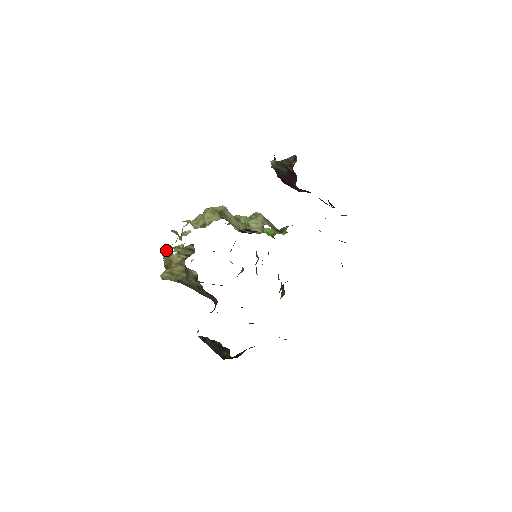
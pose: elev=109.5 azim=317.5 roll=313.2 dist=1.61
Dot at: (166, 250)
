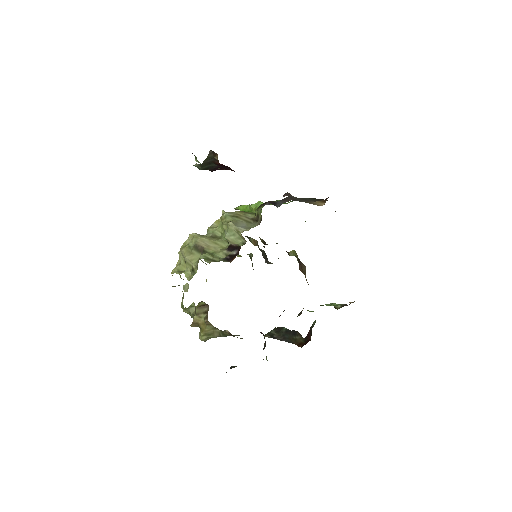
Dot at: occluded
